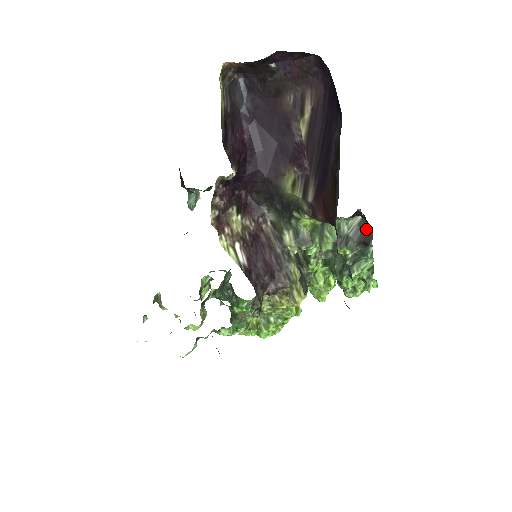
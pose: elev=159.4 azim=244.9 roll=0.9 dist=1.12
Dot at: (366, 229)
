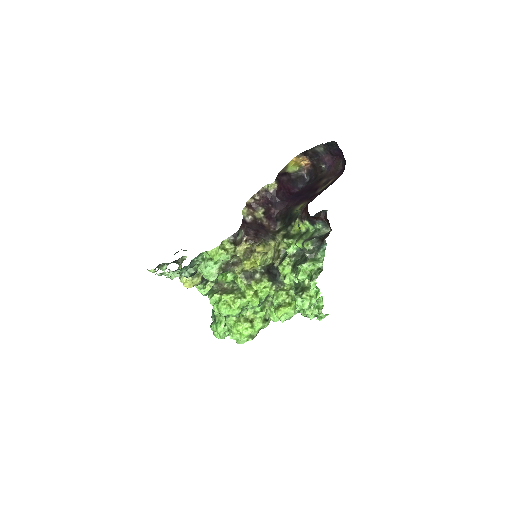
Dot at: (328, 233)
